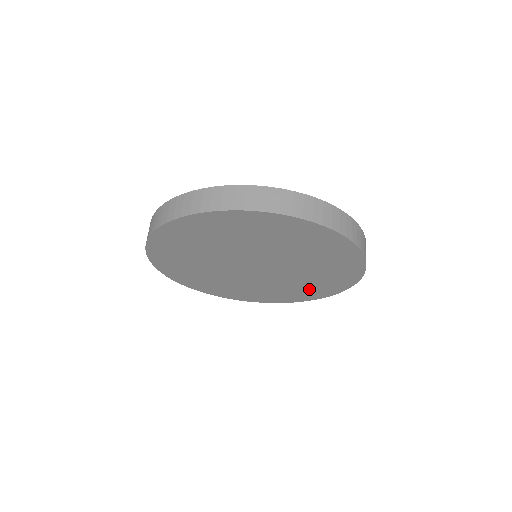
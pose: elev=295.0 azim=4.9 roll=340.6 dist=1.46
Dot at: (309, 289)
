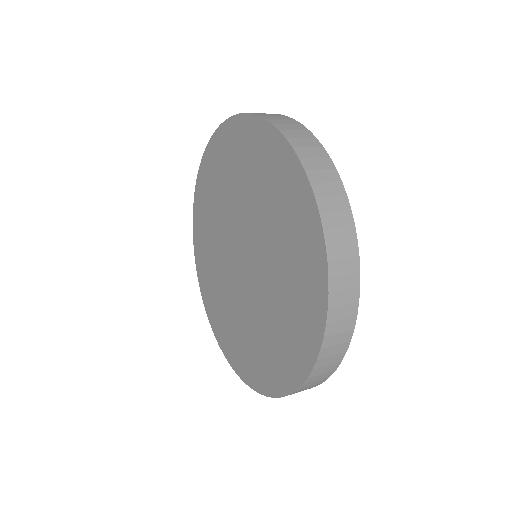
Dot at: (299, 291)
